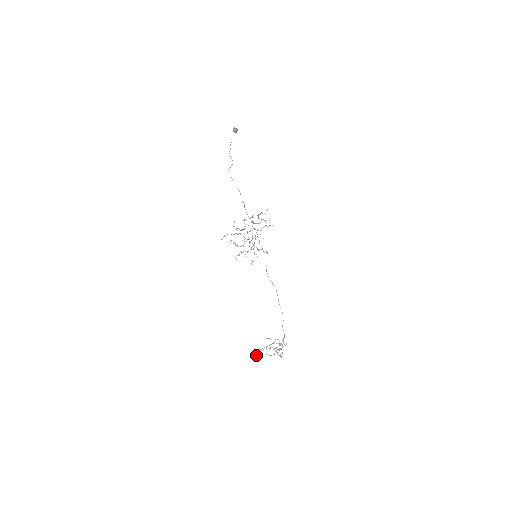
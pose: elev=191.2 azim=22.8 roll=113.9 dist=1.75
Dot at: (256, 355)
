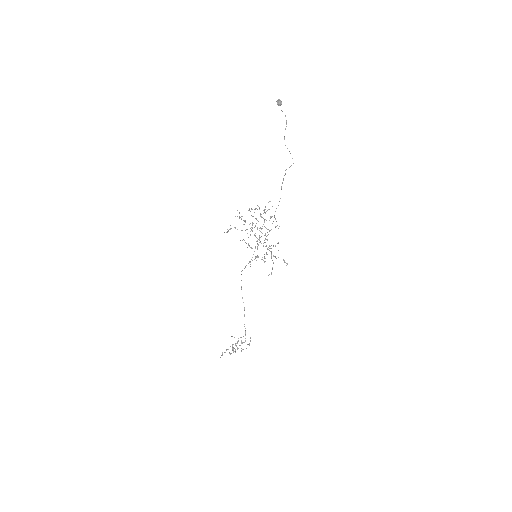
Dot at: occluded
